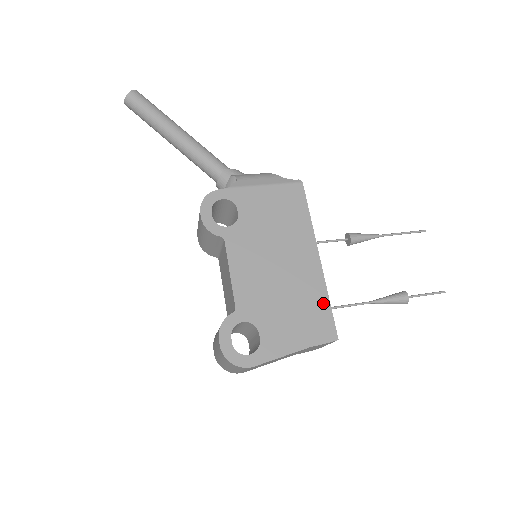
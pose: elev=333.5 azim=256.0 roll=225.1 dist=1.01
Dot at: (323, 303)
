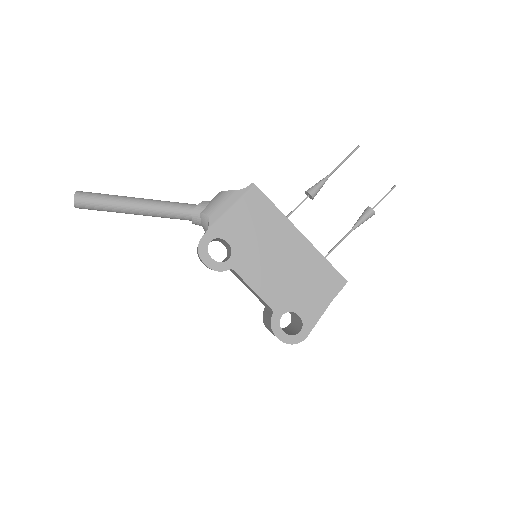
Dot at: (324, 265)
